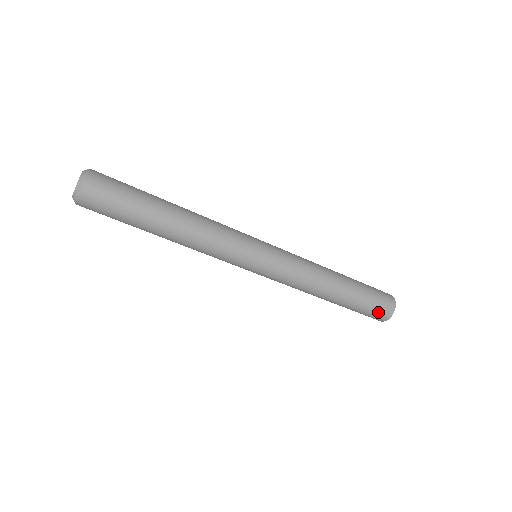
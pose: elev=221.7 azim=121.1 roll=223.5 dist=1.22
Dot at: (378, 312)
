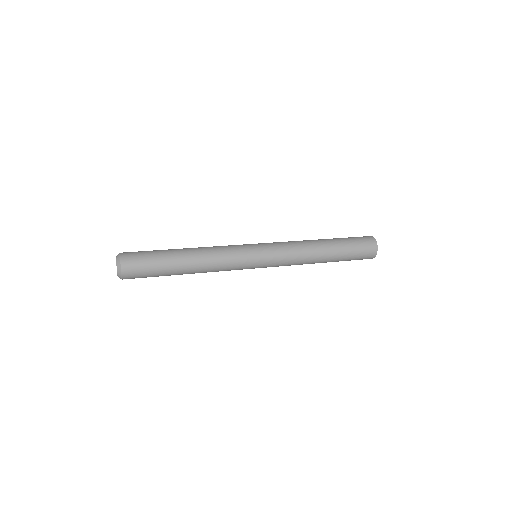
Dot at: (361, 259)
